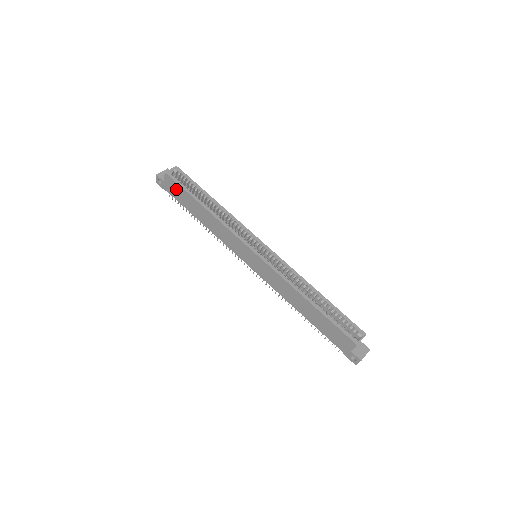
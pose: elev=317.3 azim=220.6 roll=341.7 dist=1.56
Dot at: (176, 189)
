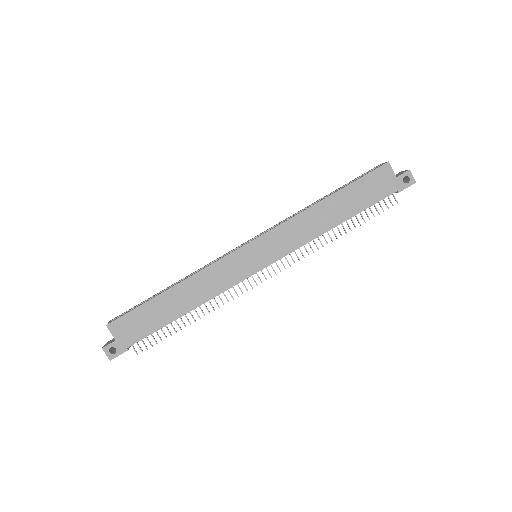
Dot at: (133, 323)
